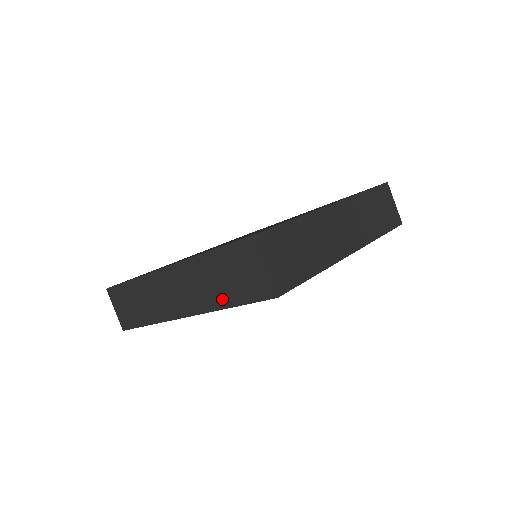
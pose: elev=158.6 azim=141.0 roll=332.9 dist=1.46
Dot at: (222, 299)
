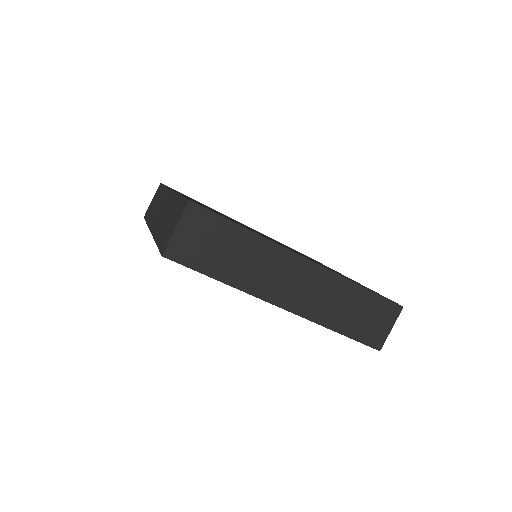
Dot at: (338, 323)
